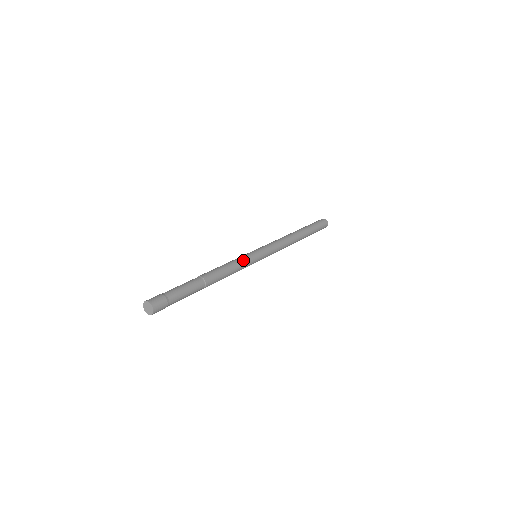
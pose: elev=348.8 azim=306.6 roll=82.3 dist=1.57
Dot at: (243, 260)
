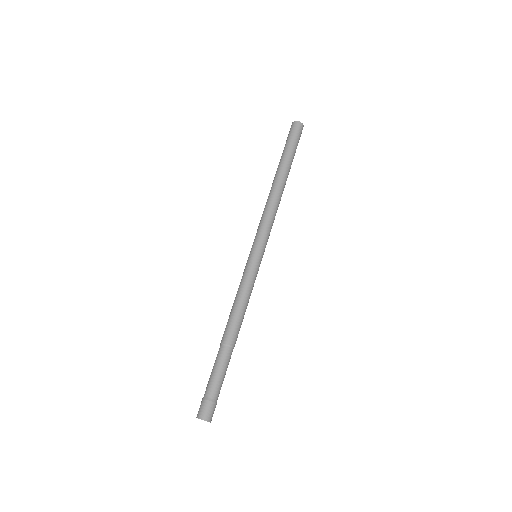
Dot at: (252, 283)
